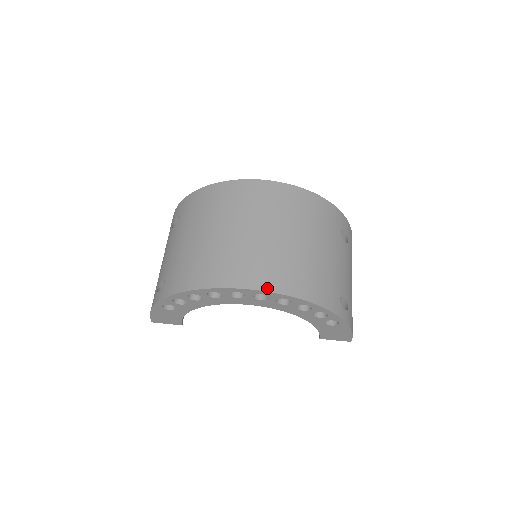
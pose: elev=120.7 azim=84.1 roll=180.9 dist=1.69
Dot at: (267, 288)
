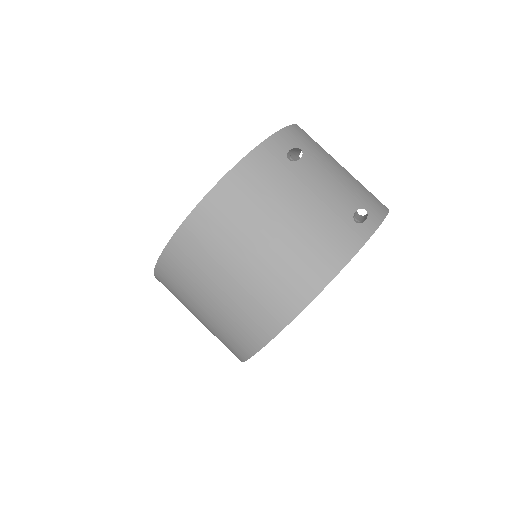
Dot at: (305, 303)
